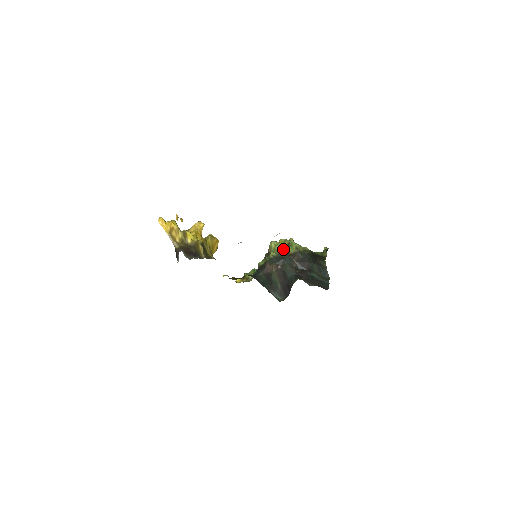
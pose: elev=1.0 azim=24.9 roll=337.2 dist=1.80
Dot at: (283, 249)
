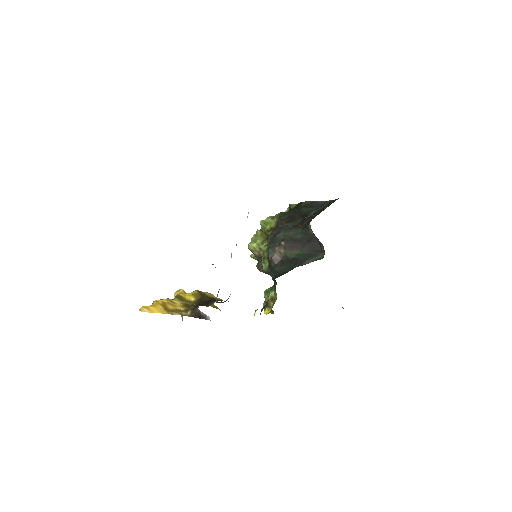
Dot at: (264, 236)
